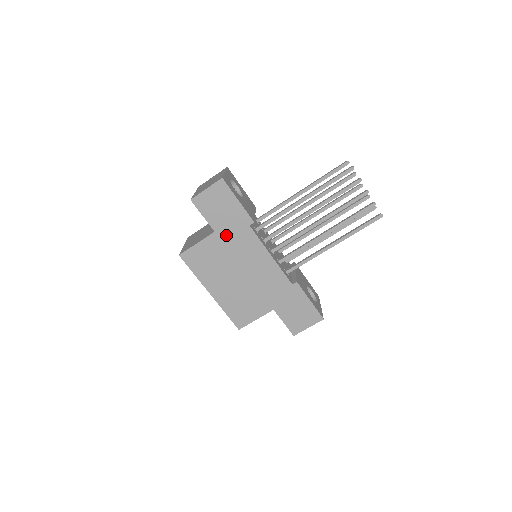
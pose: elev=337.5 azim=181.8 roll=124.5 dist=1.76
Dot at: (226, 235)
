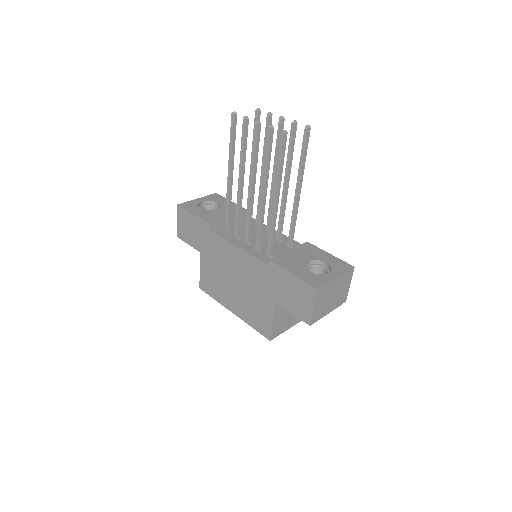
Dot at: (206, 250)
